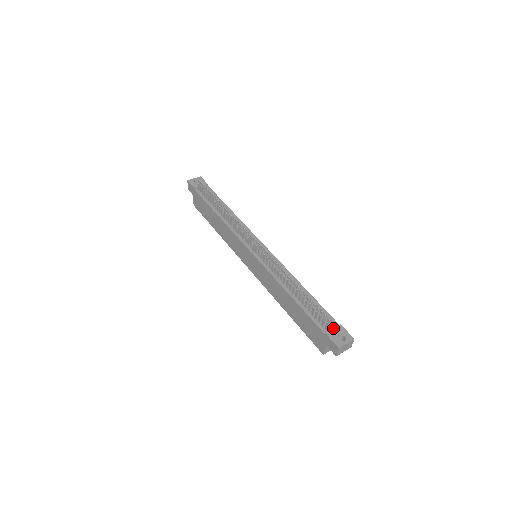
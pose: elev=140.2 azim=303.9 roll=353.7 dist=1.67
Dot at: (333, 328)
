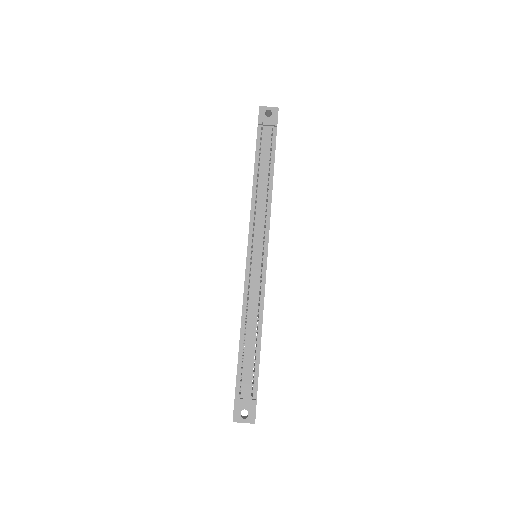
Dot at: (246, 399)
